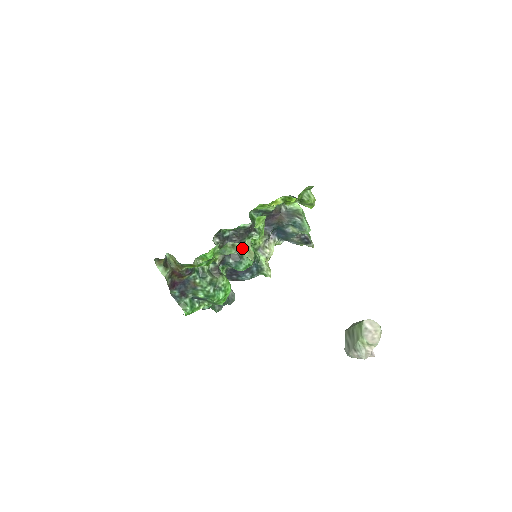
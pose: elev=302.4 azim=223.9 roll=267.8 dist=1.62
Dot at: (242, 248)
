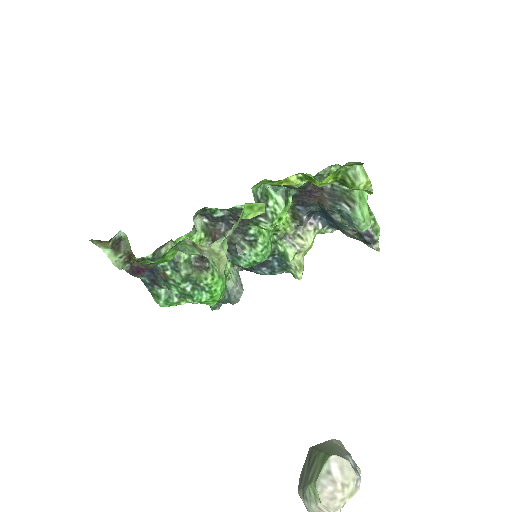
Dot at: (207, 251)
